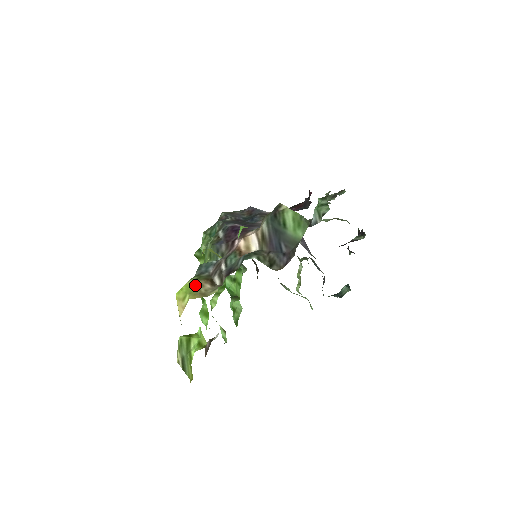
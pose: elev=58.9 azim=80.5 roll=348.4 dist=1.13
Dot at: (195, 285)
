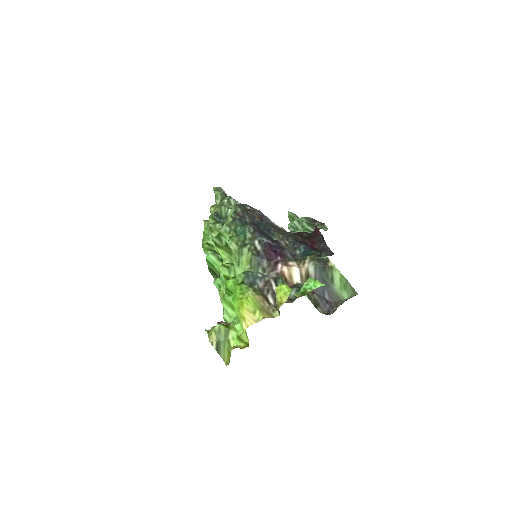
Dot at: (258, 301)
